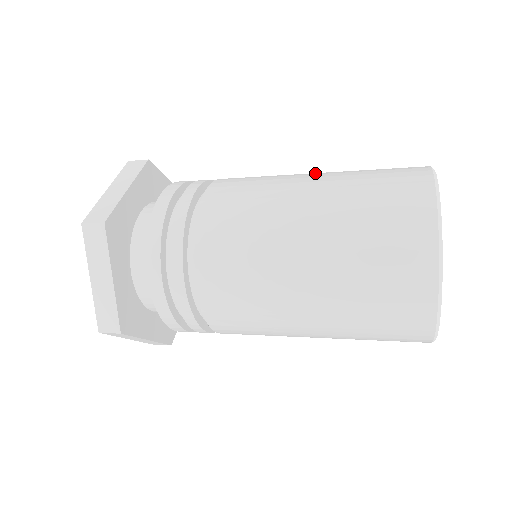
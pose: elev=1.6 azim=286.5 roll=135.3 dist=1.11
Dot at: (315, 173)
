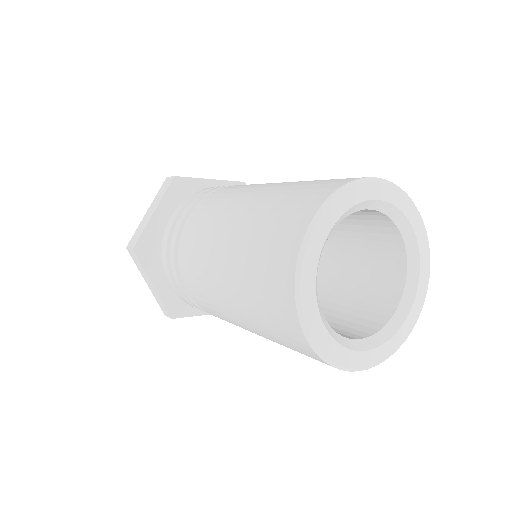
Dot at: occluded
